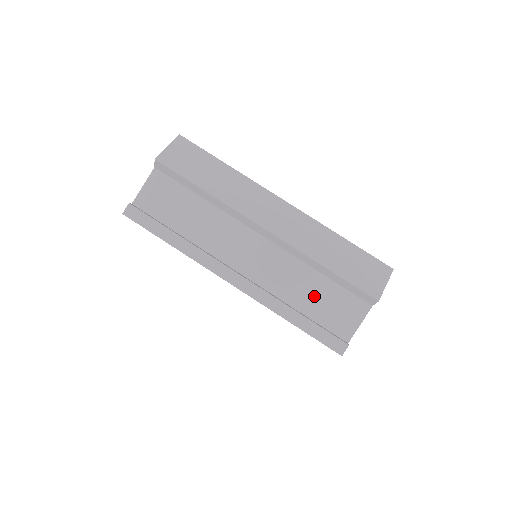
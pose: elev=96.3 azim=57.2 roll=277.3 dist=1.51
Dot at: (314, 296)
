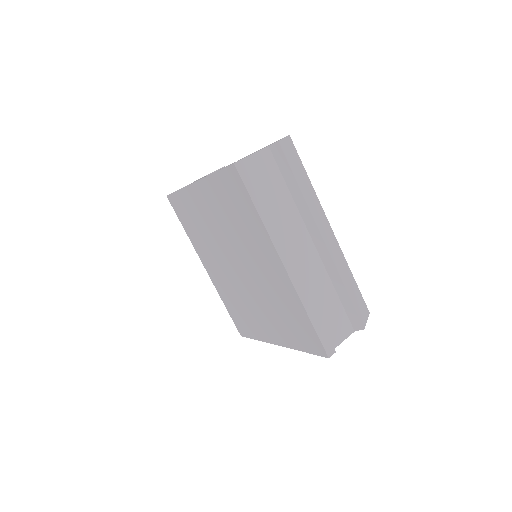
Dot at: (326, 306)
